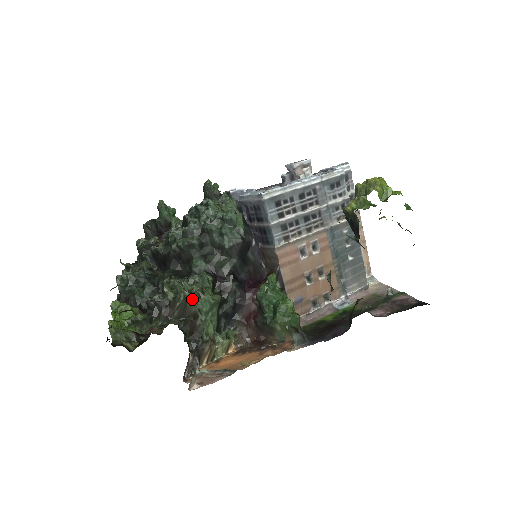
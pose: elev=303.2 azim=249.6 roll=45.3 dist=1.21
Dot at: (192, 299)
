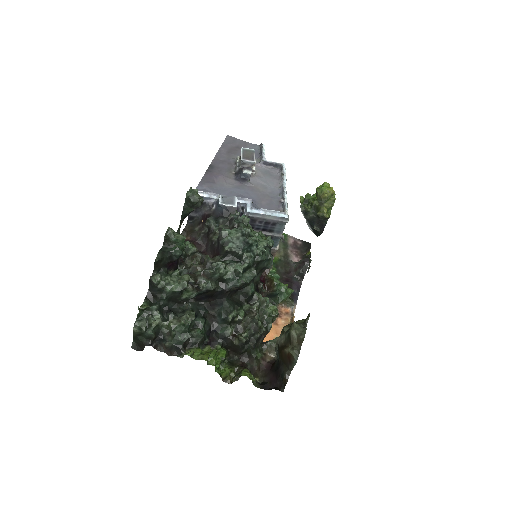
Dot at: occluded
